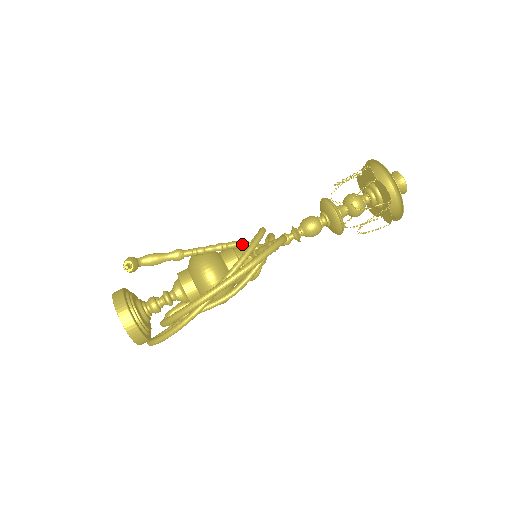
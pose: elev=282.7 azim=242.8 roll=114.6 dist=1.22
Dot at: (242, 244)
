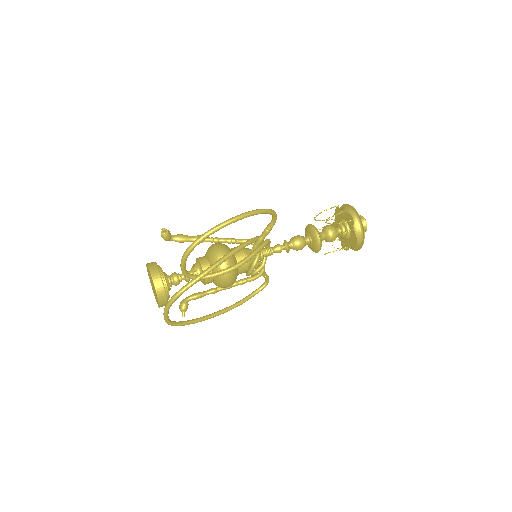
Dot at: (246, 240)
